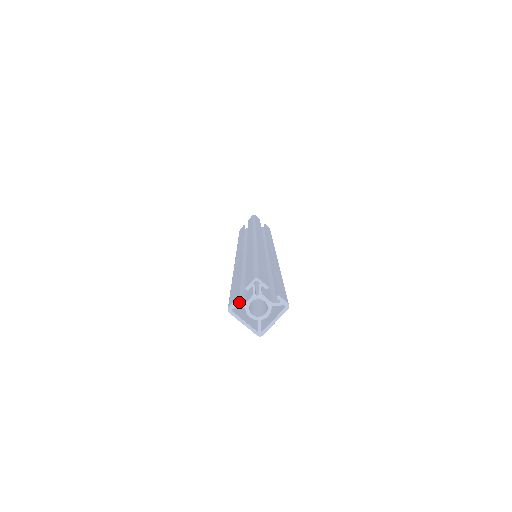
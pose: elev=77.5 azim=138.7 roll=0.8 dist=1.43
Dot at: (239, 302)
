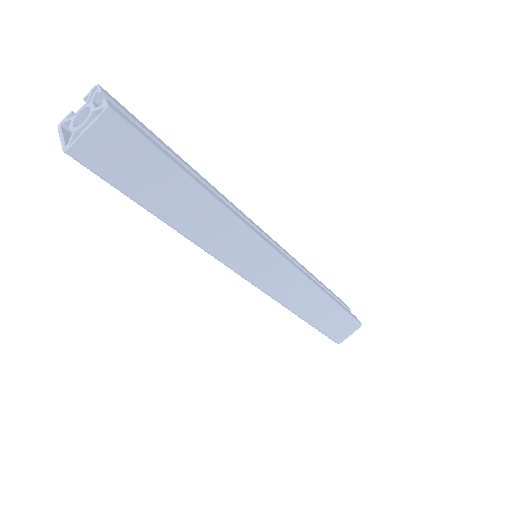
Dot at: occluded
